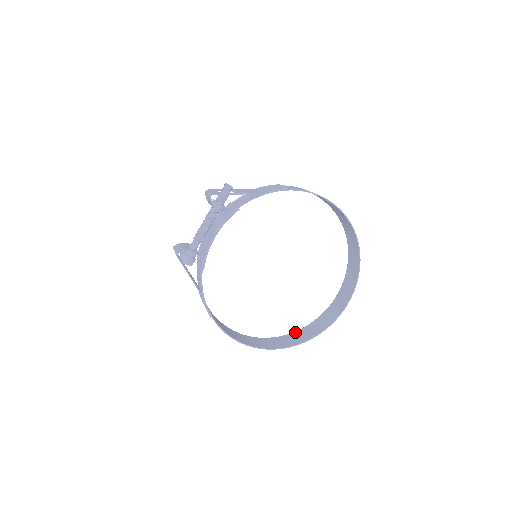
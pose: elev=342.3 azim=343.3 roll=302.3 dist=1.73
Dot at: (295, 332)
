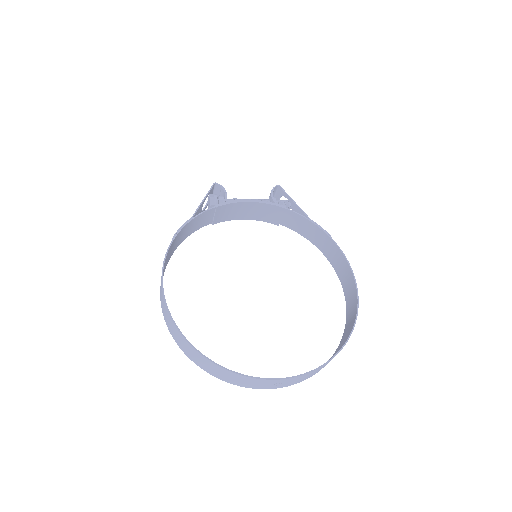
Dot at: (201, 365)
